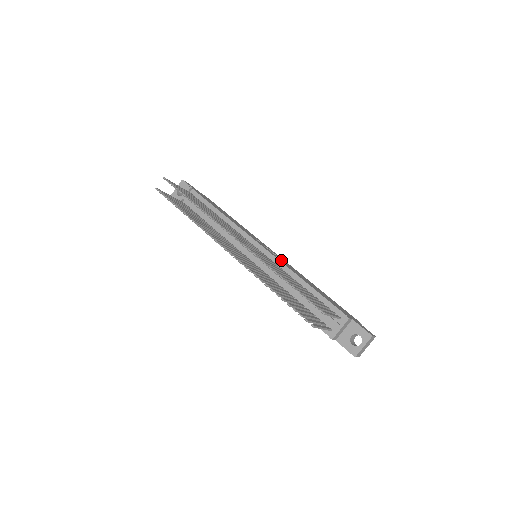
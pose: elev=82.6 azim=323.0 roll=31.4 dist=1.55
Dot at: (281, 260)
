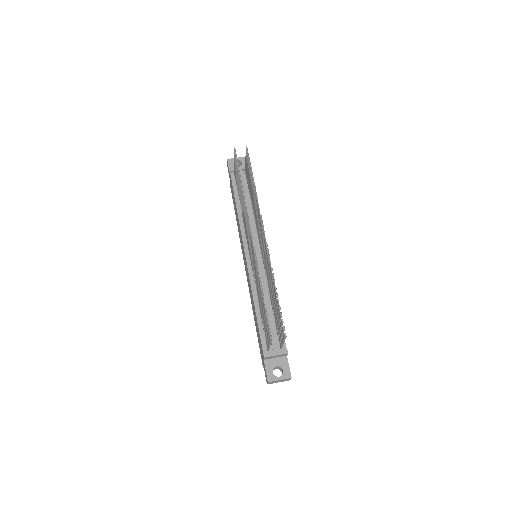
Dot at: occluded
